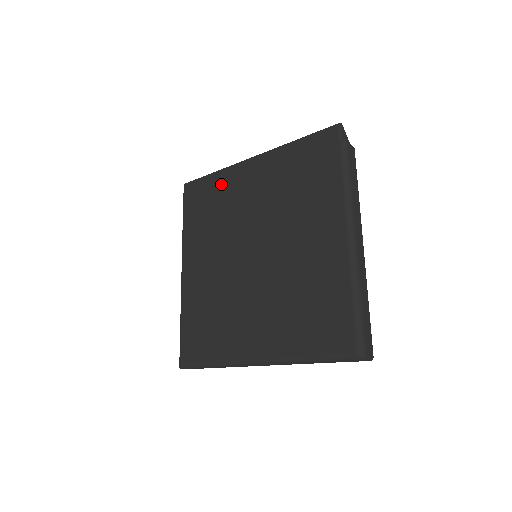
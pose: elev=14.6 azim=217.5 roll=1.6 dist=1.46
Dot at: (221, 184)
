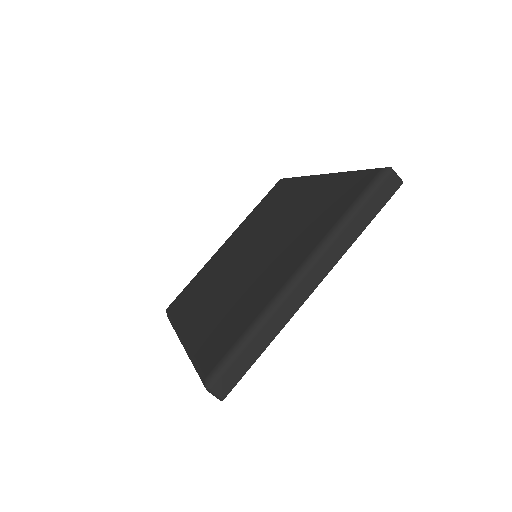
Dot at: (203, 273)
